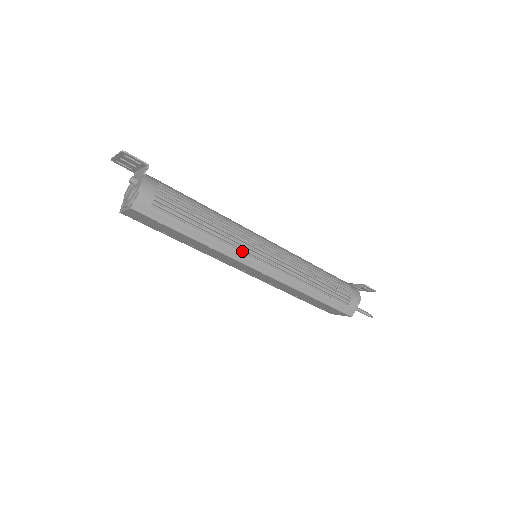
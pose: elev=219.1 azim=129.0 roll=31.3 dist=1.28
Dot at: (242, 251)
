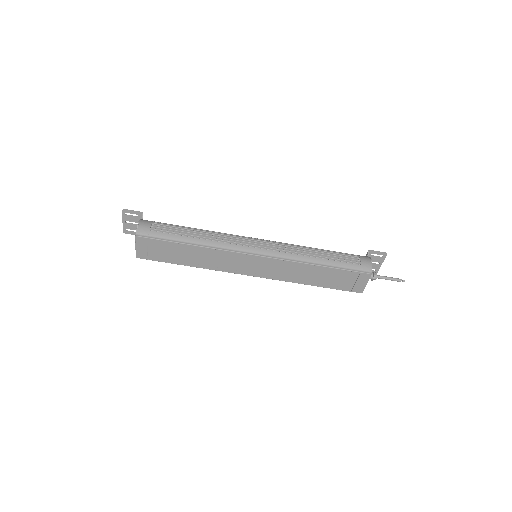
Dot at: (235, 245)
